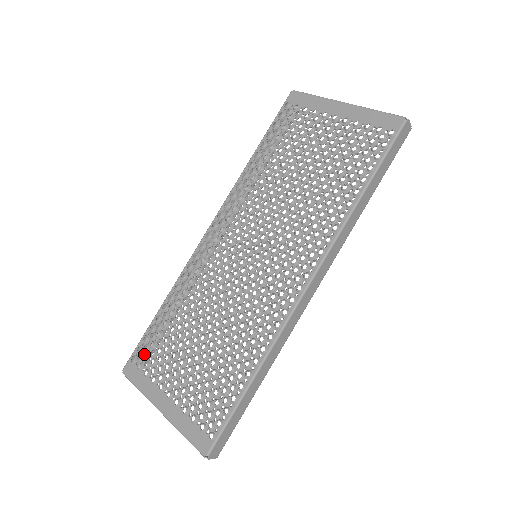
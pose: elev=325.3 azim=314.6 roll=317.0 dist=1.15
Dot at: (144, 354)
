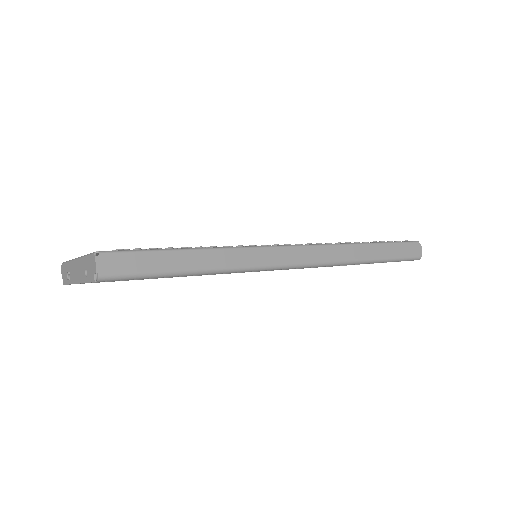
Dot at: occluded
